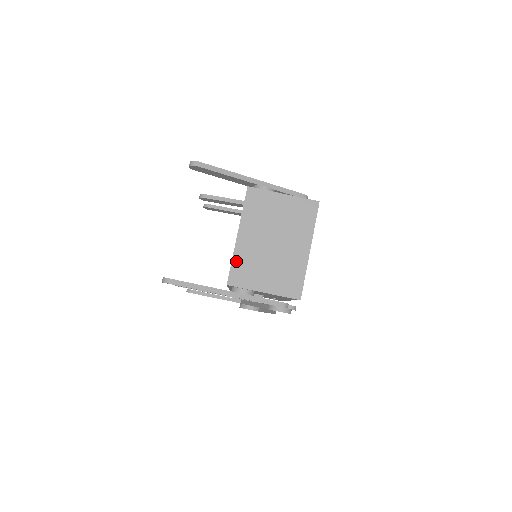
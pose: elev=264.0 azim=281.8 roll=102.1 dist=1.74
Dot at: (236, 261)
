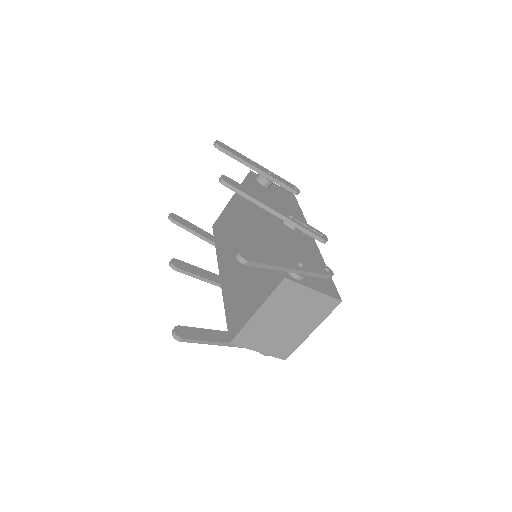
Dot at: (246, 329)
